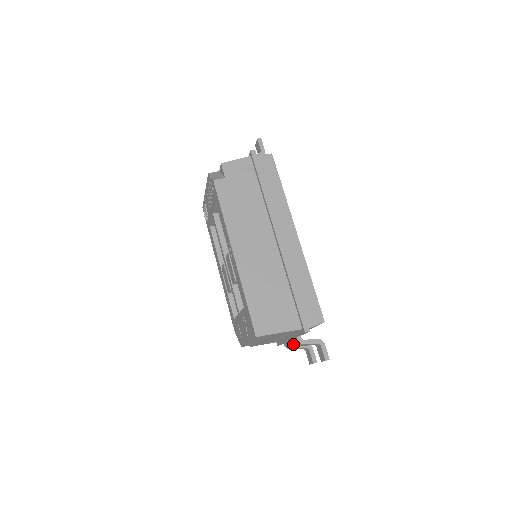
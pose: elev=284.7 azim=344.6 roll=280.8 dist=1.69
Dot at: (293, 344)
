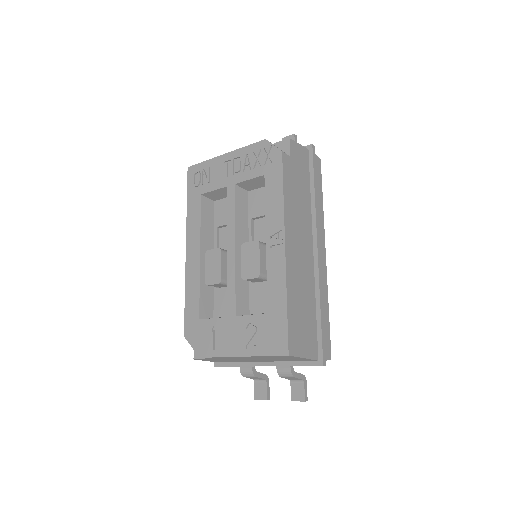
Dot at: (256, 371)
